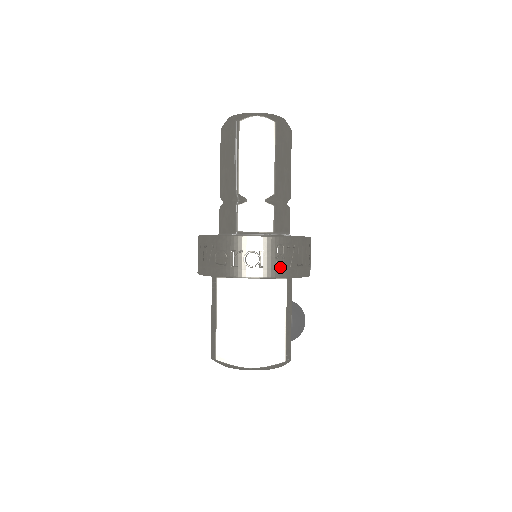
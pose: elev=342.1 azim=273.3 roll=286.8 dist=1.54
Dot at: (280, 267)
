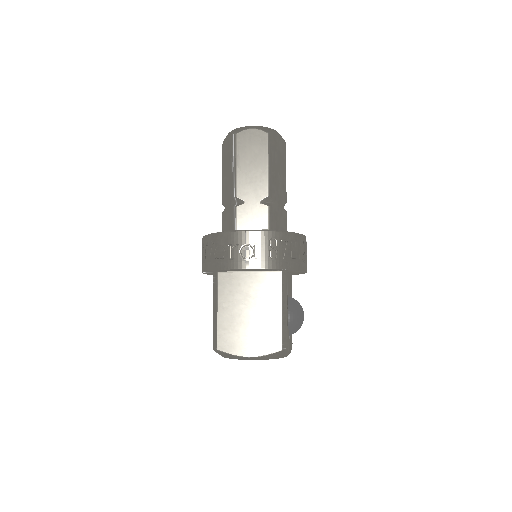
Dot at: (273, 259)
